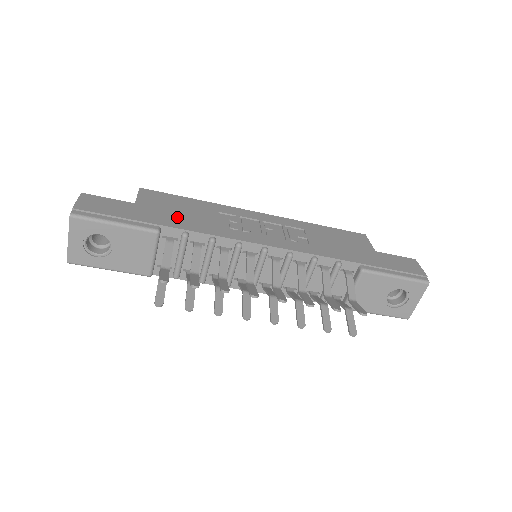
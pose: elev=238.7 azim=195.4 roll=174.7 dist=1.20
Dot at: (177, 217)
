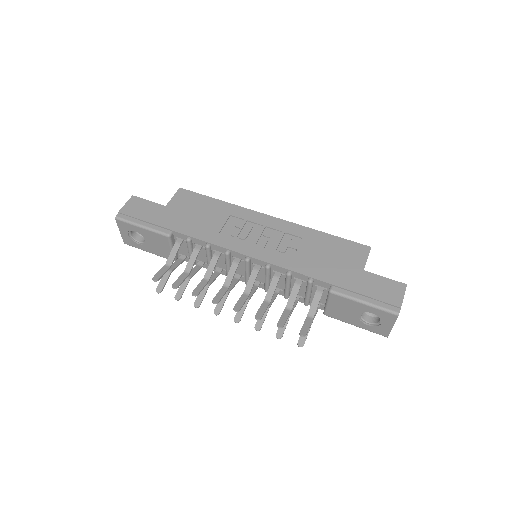
Dot at: (190, 222)
